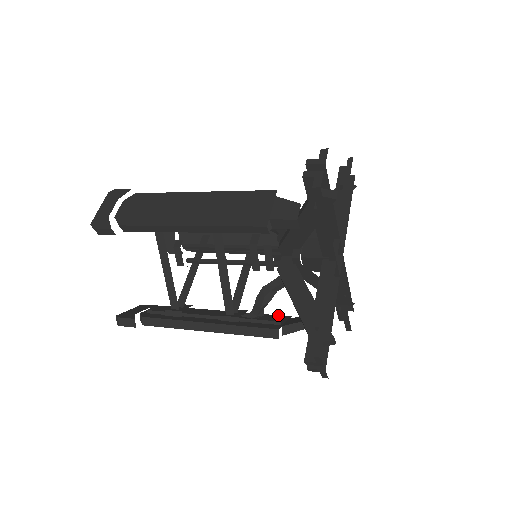
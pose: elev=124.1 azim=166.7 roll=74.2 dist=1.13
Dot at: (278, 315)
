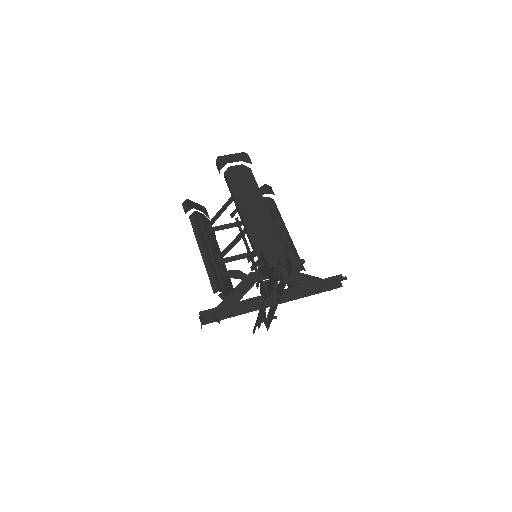
Dot at: occluded
